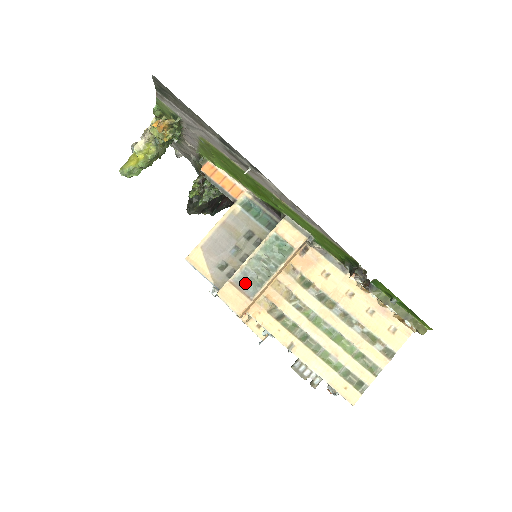
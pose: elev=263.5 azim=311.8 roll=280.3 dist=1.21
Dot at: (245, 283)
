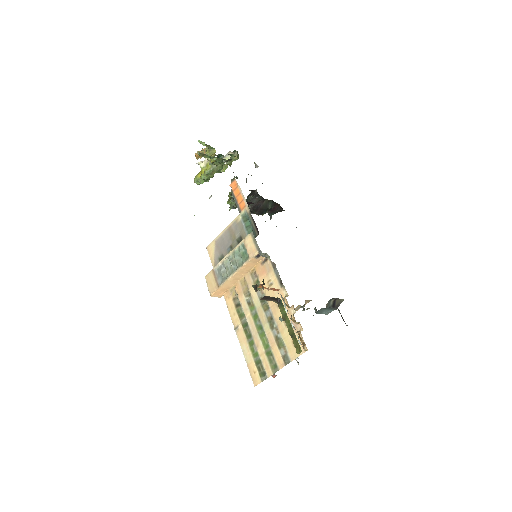
Dot at: (220, 274)
